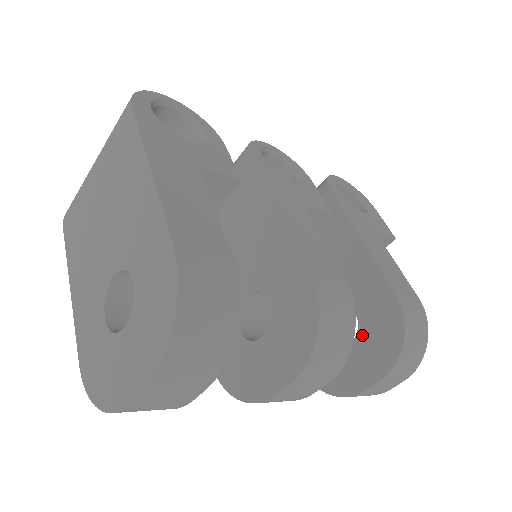
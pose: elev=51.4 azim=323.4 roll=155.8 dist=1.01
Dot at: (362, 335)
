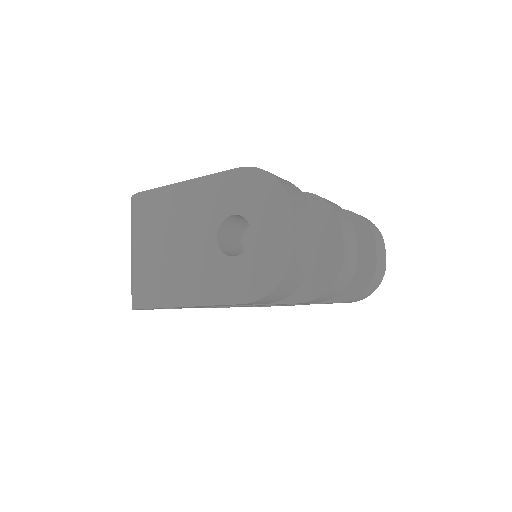
Dot at: occluded
